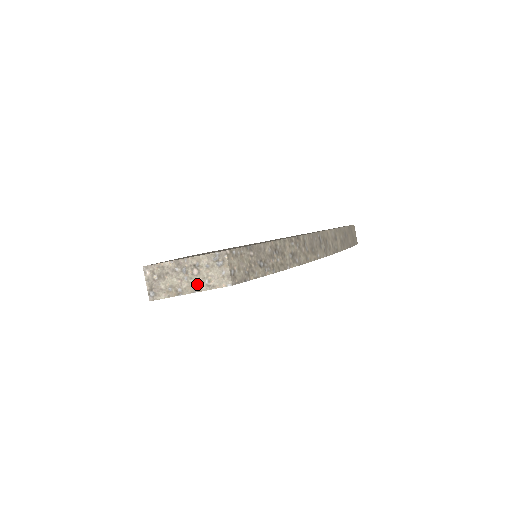
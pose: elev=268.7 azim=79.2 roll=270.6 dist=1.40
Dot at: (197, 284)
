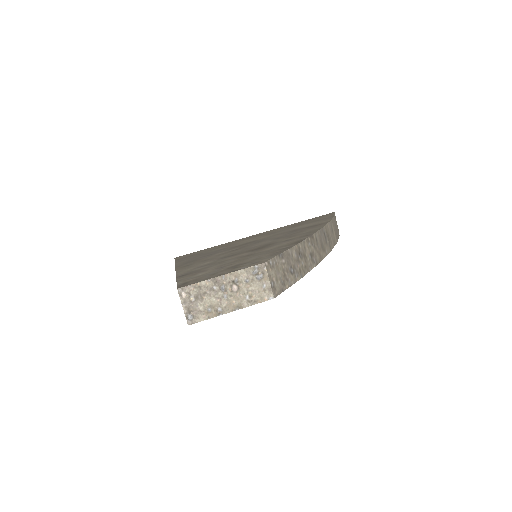
Dot at: (237, 301)
